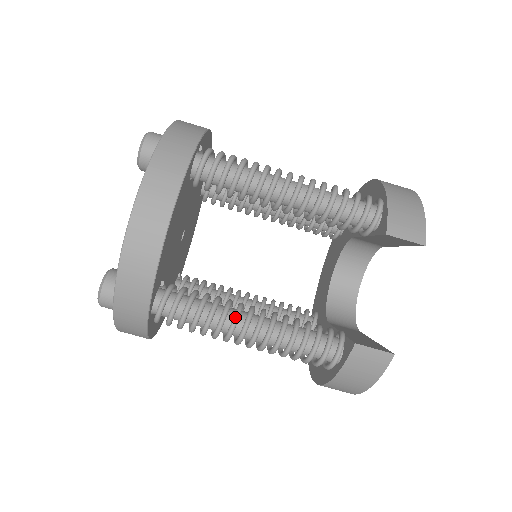
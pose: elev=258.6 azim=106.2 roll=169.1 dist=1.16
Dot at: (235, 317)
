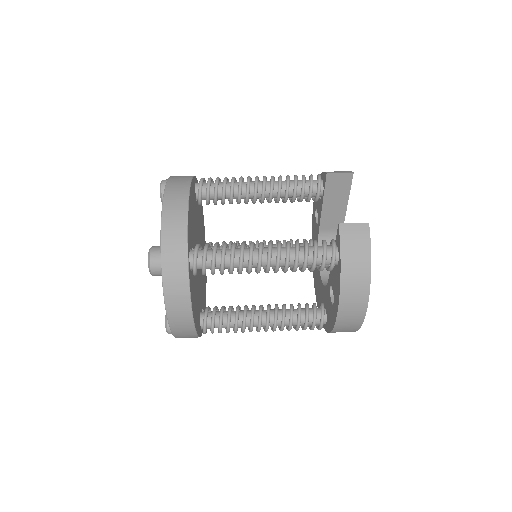
Dot at: (251, 243)
